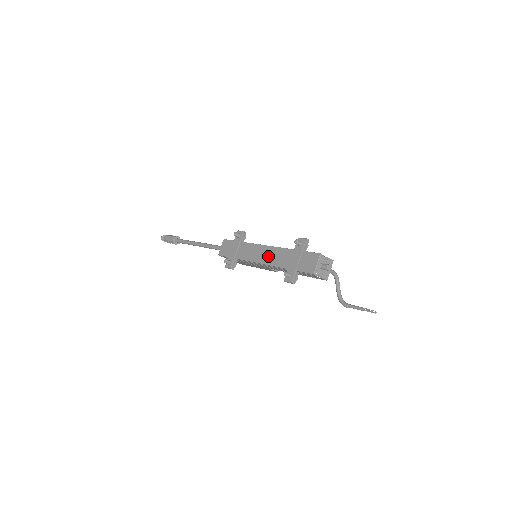
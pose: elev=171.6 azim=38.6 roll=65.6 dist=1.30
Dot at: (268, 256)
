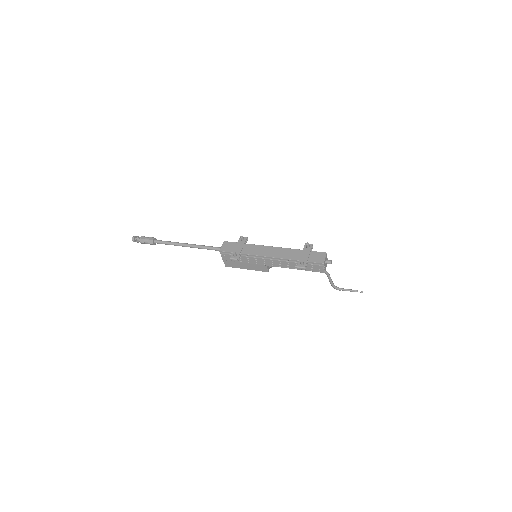
Dot at: (277, 253)
